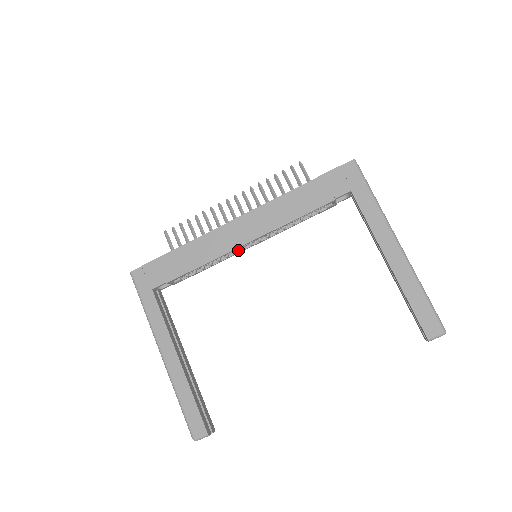
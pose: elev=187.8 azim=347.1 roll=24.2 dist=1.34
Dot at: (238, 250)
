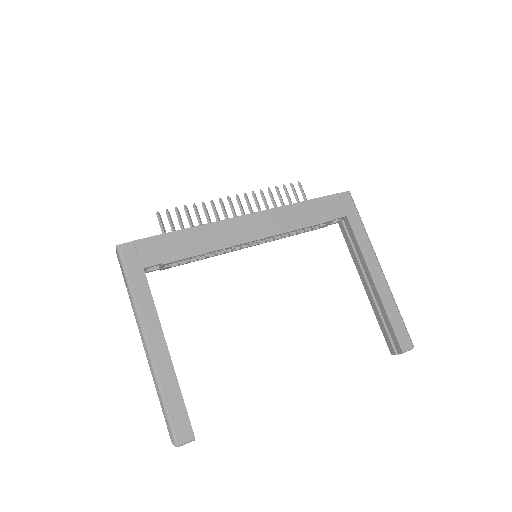
Dot at: (235, 248)
